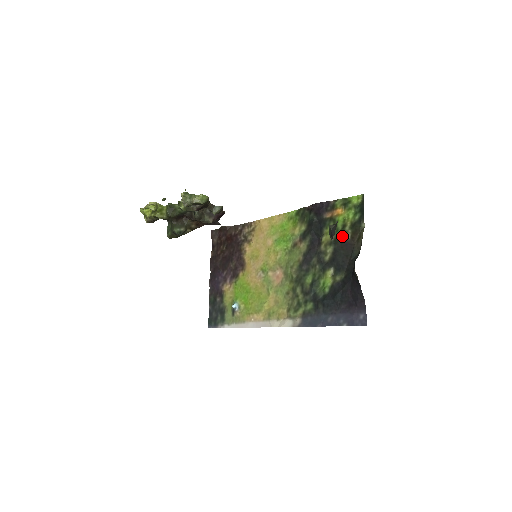
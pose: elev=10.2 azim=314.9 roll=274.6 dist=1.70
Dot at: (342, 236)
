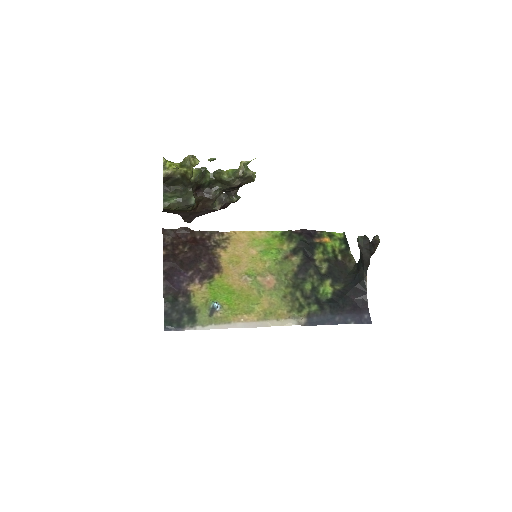
Dot at: (334, 257)
